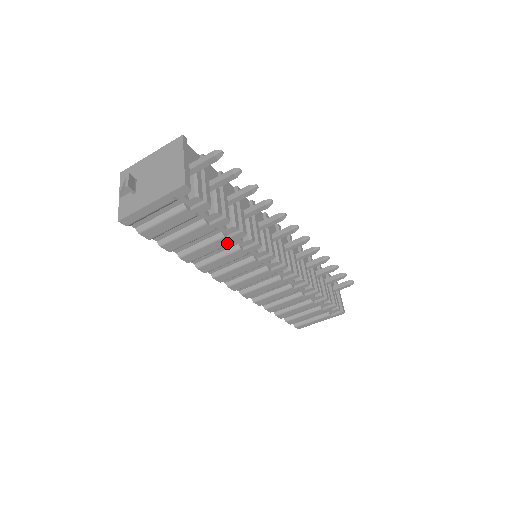
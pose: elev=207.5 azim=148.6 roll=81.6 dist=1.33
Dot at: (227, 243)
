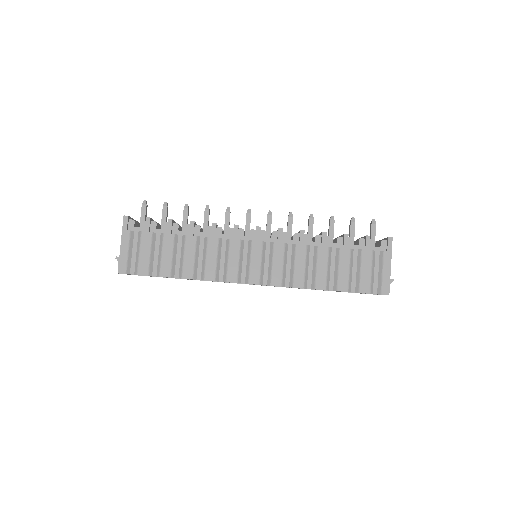
Dot at: (194, 239)
